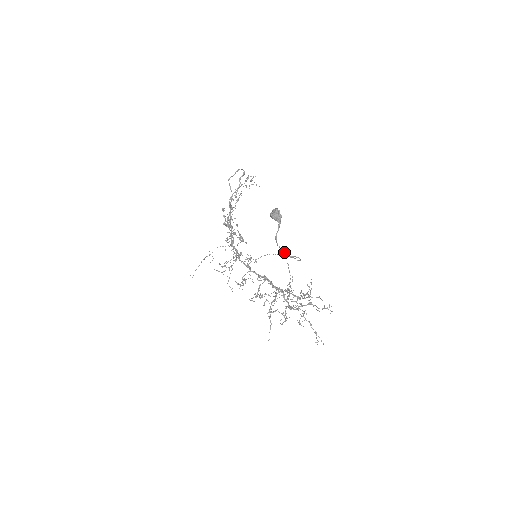
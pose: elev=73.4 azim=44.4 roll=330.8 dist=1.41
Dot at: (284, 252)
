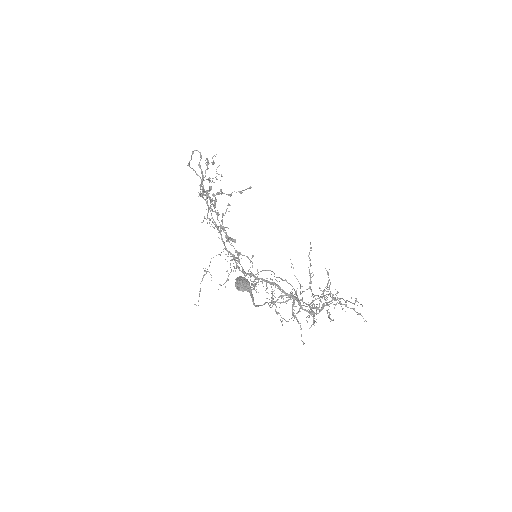
Dot at: occluded
